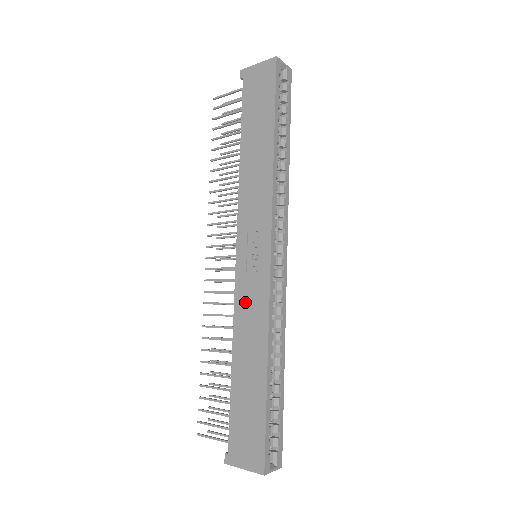
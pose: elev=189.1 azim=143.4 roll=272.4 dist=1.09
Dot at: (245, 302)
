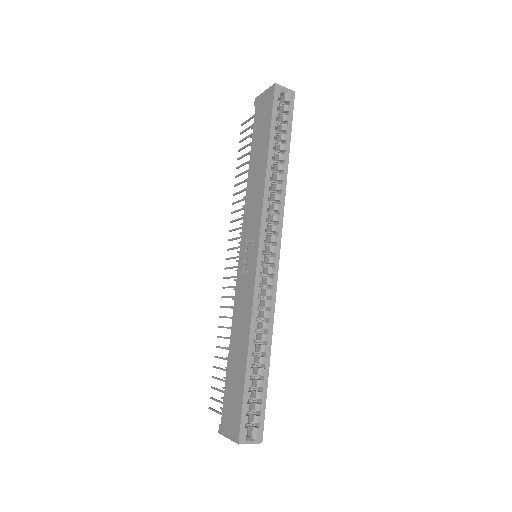
Dot at: (240, 295)
